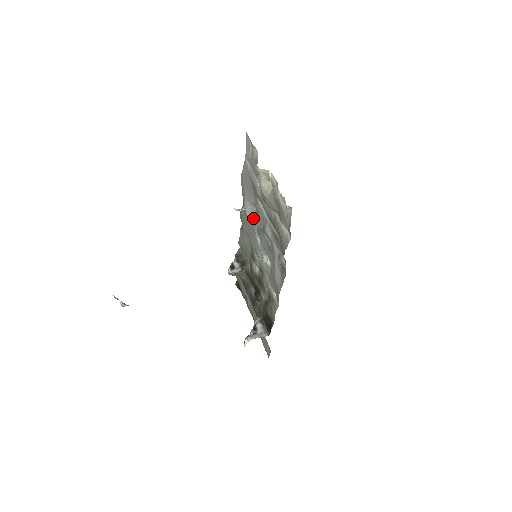
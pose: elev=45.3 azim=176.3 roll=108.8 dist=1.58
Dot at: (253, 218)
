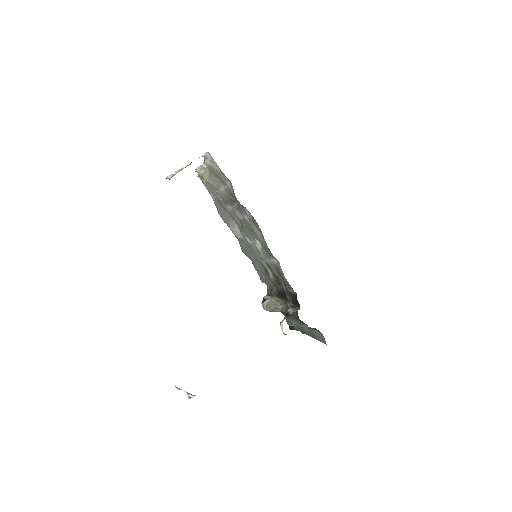
Dot at: (240, 233)
